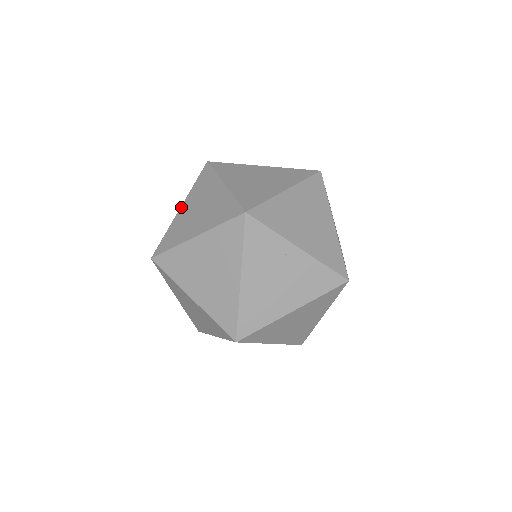
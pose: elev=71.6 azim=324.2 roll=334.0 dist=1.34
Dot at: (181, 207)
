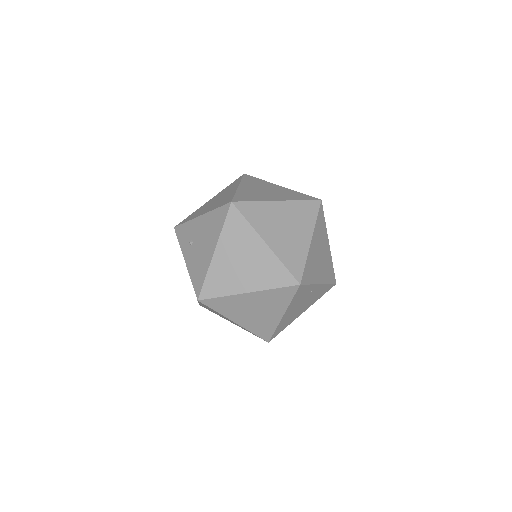
Dot at: (216, 251)
